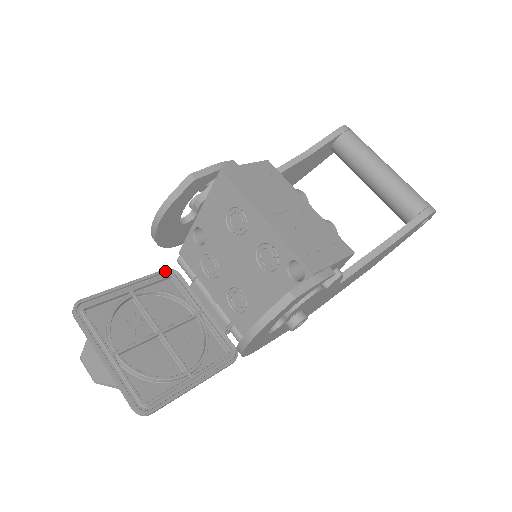
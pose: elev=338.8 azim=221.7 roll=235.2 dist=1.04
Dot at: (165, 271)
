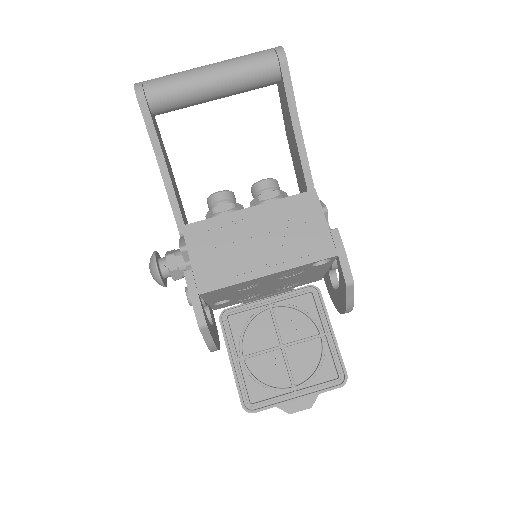
Dot at: (222, 322)
